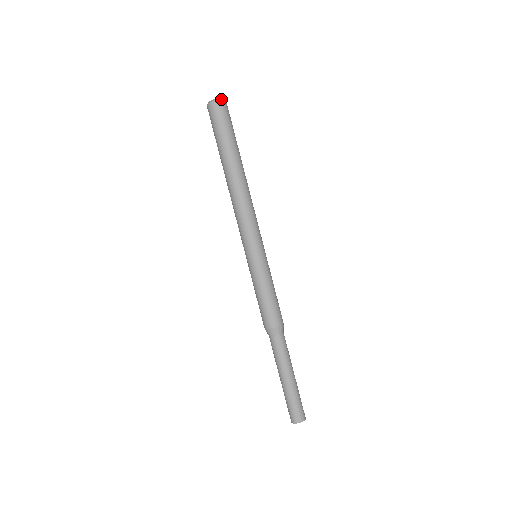
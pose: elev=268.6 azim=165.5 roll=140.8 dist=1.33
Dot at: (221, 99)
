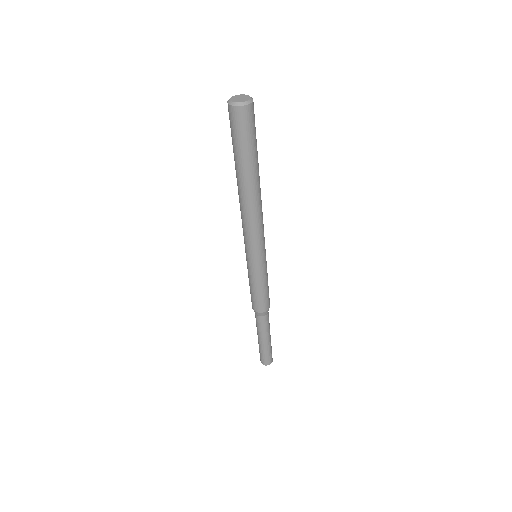
Dot at: occluded
